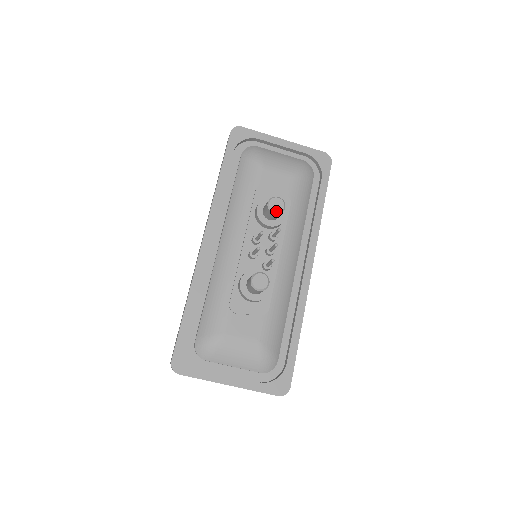
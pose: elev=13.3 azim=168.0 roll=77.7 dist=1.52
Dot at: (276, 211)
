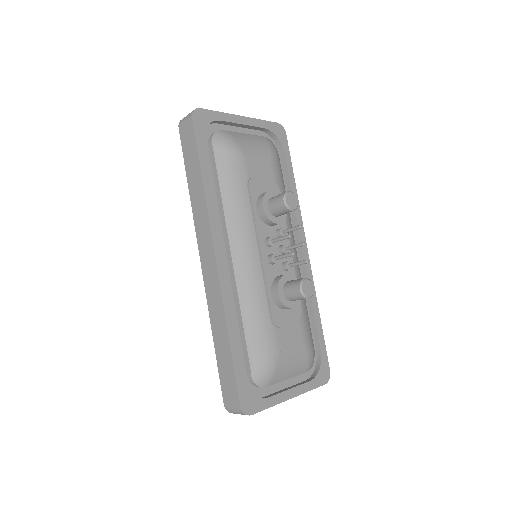
Dot at: (294, 208)
